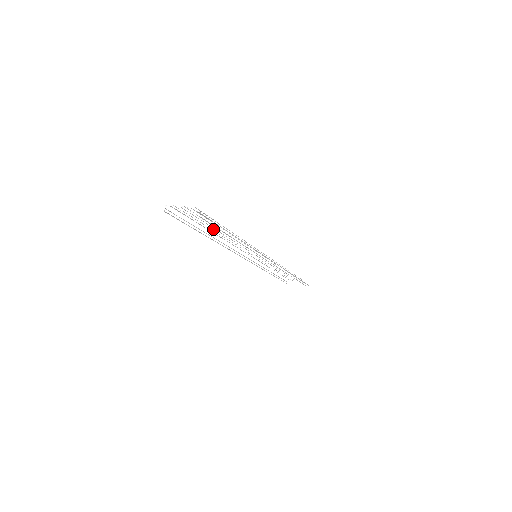
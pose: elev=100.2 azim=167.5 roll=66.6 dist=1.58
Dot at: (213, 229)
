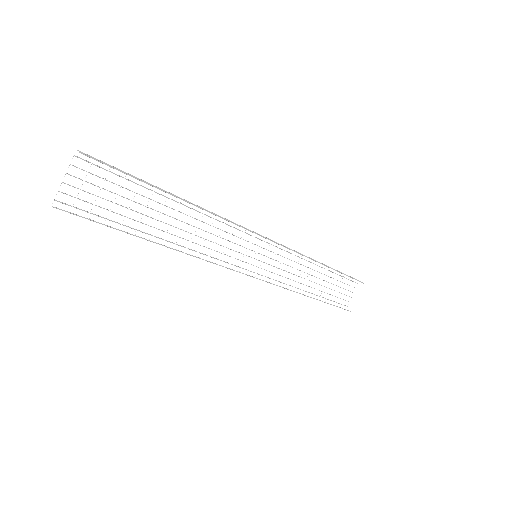
Dot at: (155, 222)
